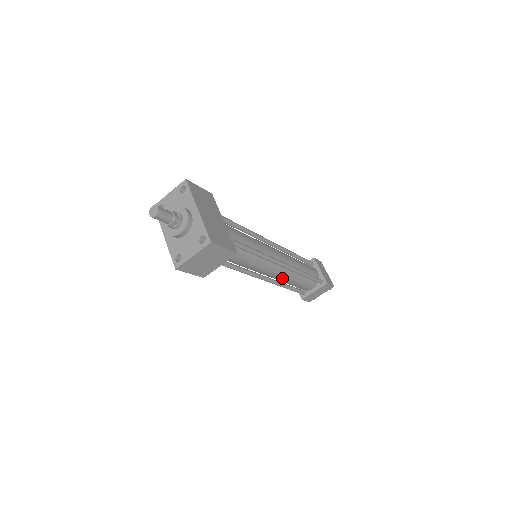
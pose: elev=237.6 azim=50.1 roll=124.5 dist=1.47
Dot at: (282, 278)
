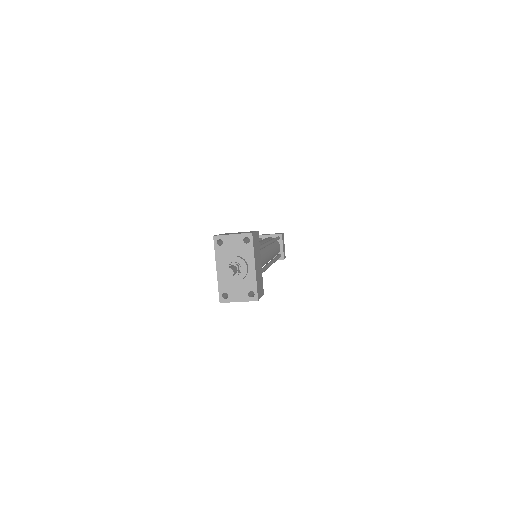
Dot at: occluded
